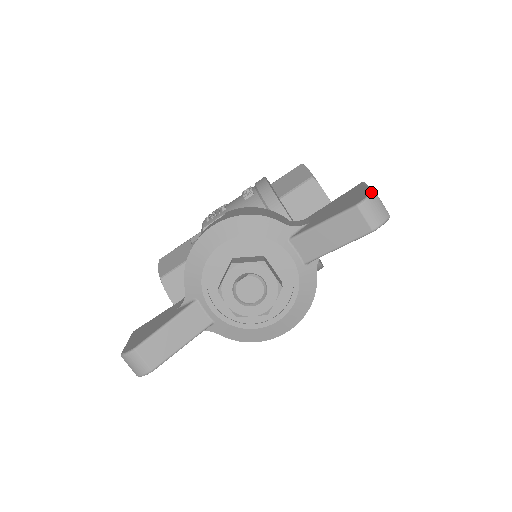
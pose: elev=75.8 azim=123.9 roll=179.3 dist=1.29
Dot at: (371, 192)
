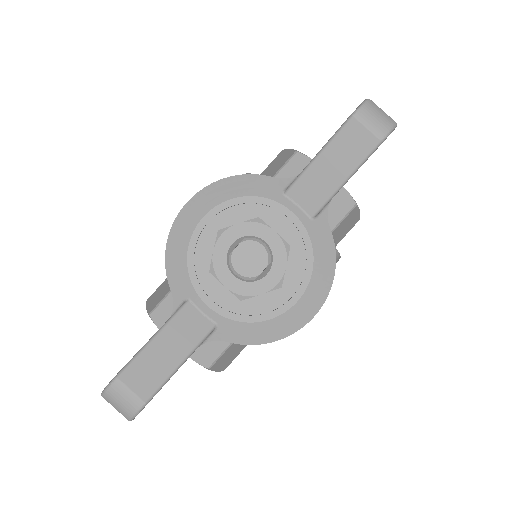
Dot at: (365, 100)
